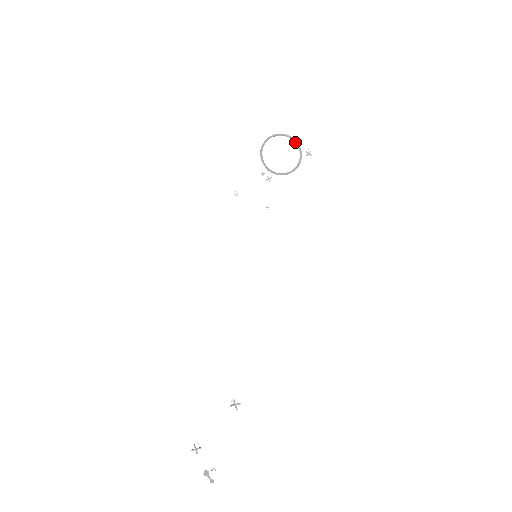
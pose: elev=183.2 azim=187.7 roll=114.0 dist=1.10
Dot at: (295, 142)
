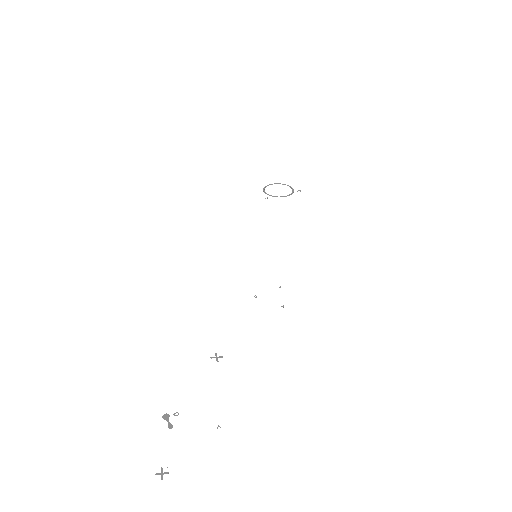
Dot at: occluded
